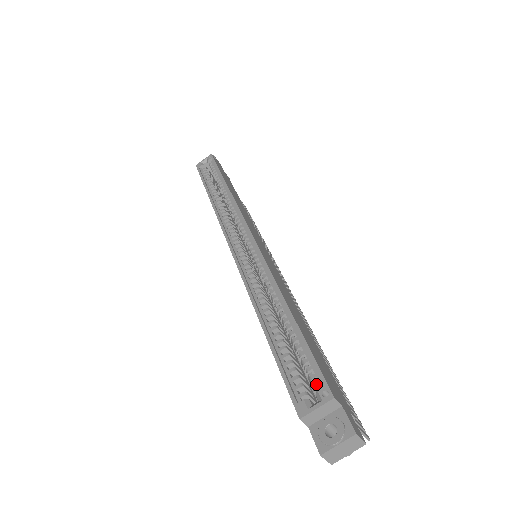
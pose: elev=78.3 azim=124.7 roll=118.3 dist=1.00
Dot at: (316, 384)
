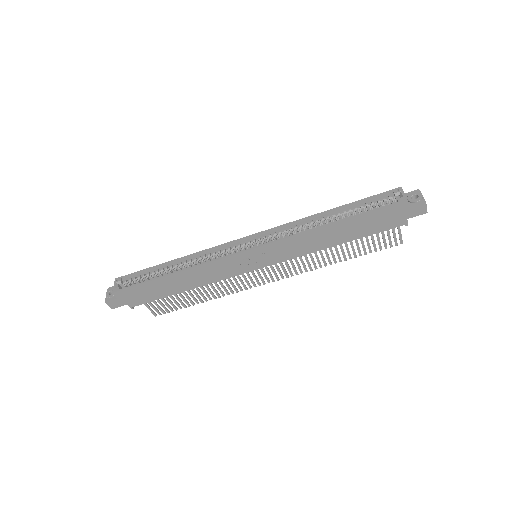
Dot at: (389, 196)
